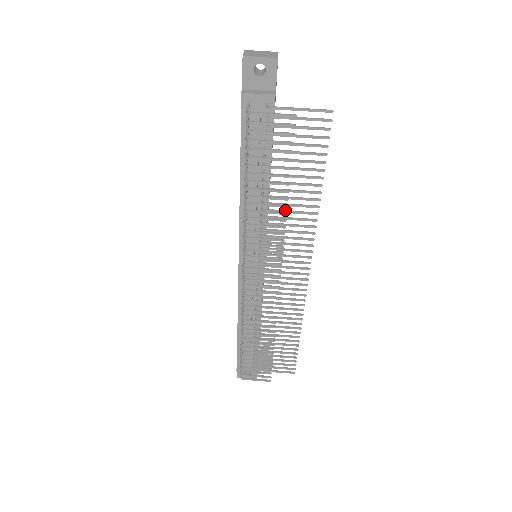
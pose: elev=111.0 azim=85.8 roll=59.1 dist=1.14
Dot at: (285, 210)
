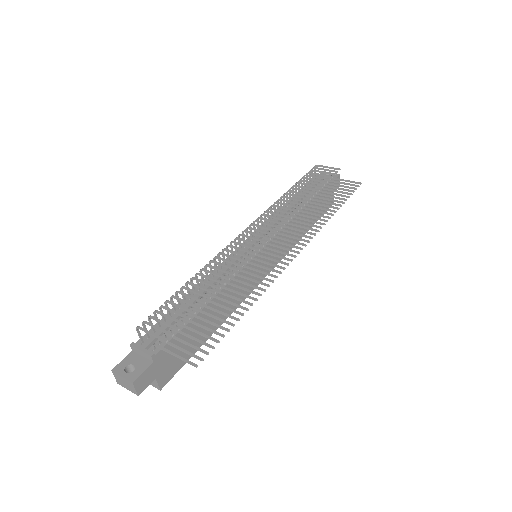
Dot at: (305, 216)
